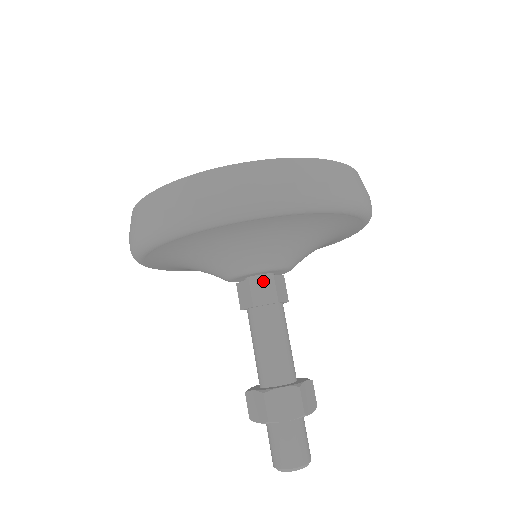
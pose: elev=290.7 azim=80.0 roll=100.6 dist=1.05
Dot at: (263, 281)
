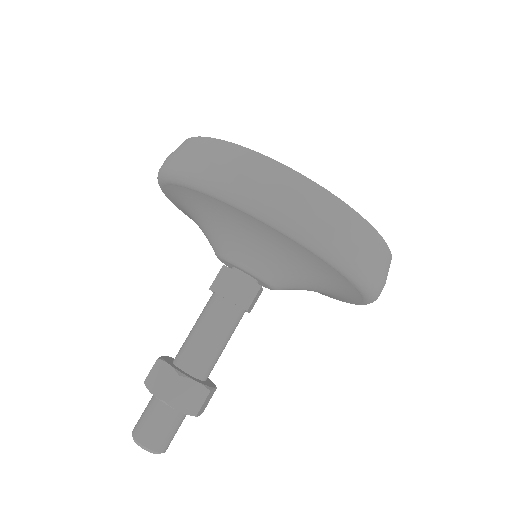
Dot at: (250, 284)
